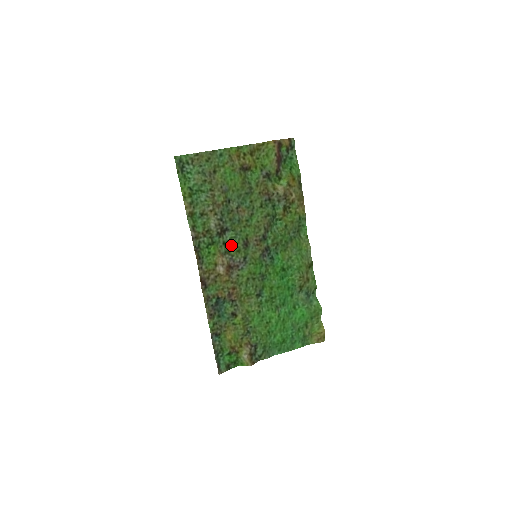
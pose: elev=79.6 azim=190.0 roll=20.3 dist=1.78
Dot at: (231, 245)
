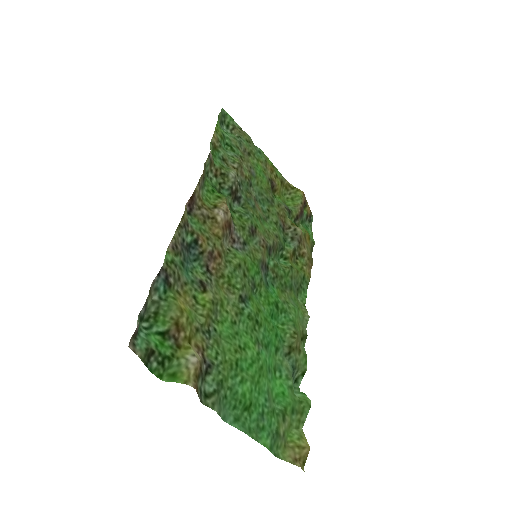
Dot at: (236, 216)
